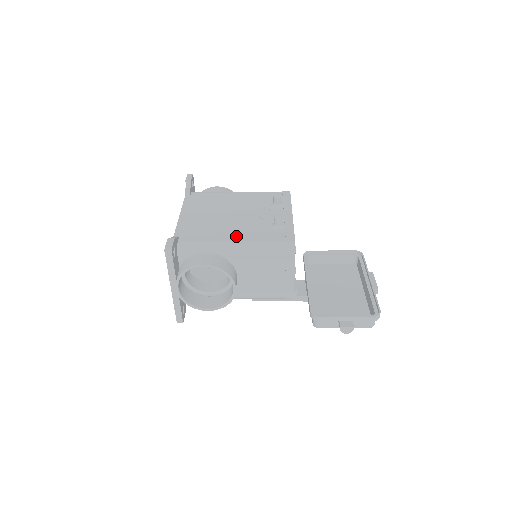
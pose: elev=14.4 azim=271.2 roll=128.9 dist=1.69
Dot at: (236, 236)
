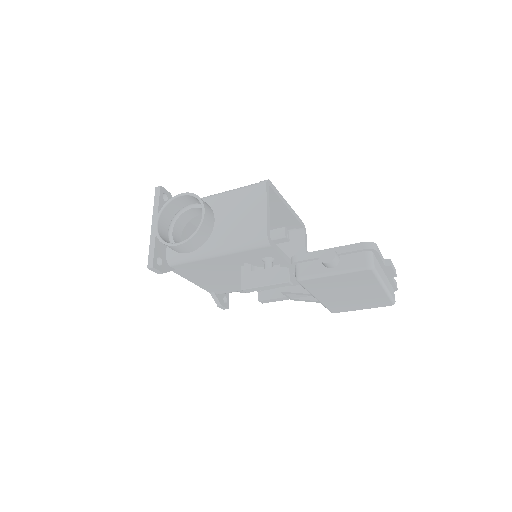
Dot at: occluded
